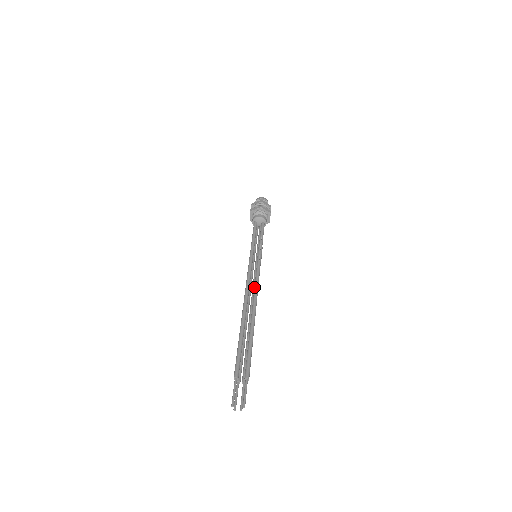
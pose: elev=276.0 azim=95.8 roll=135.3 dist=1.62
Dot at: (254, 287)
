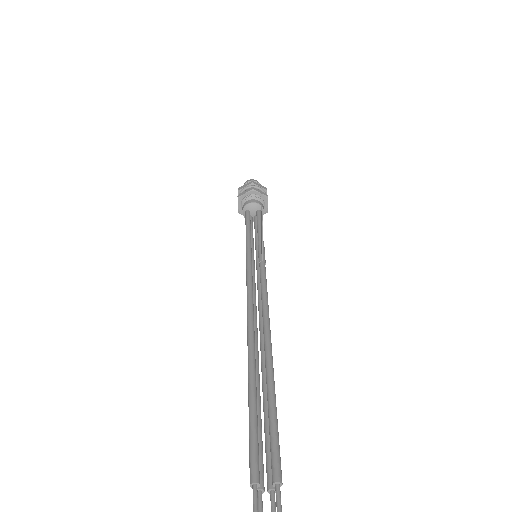
Dot at: (261, 302)
